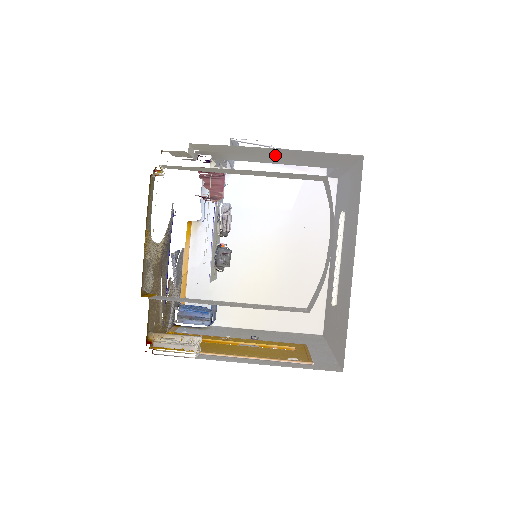
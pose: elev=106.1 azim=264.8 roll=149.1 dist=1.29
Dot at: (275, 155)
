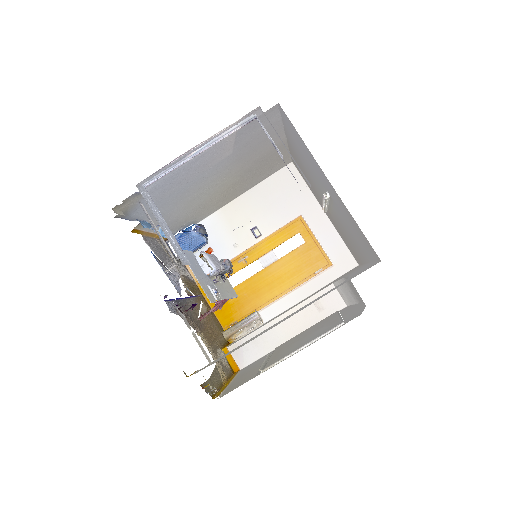
Dot at: occluded
